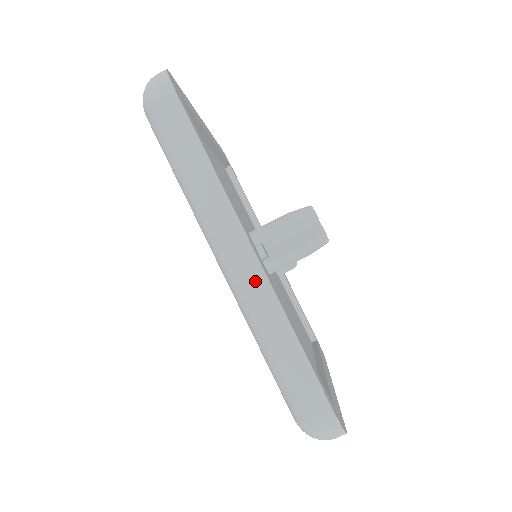
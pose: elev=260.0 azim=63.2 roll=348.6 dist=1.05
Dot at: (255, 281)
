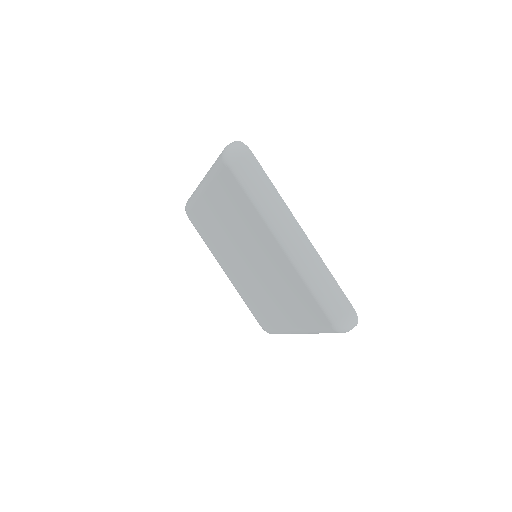
Dot at: (308, 248)
